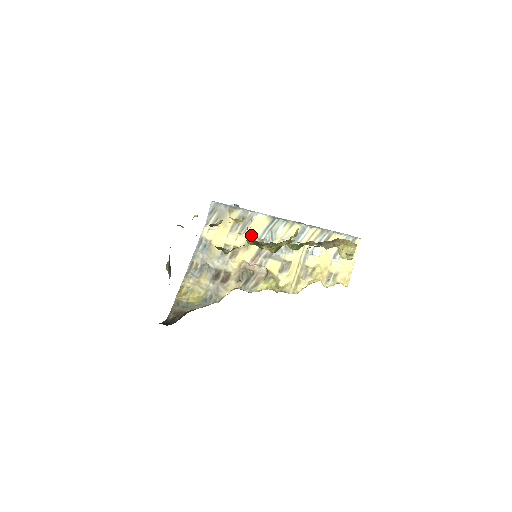
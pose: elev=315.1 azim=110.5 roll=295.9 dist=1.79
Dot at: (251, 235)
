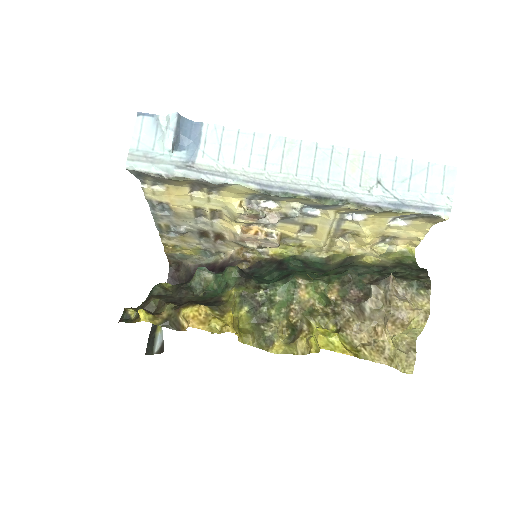
Dot at: (232, 198)
